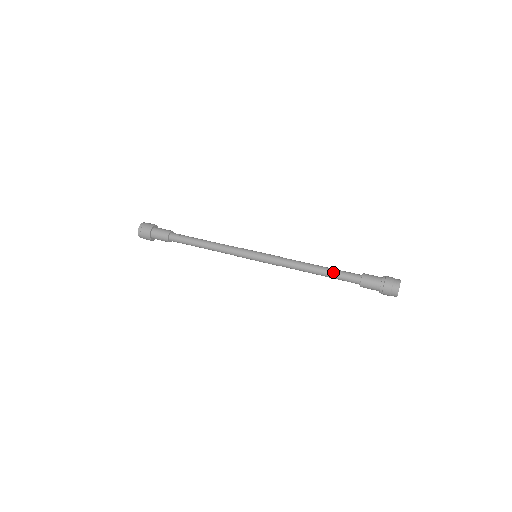
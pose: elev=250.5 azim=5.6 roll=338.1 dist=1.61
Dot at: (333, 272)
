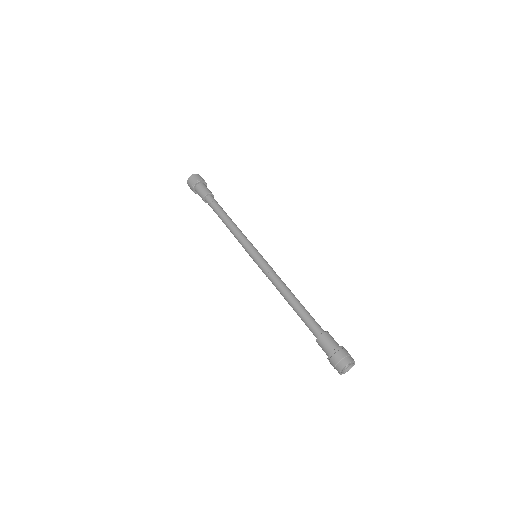
Dot at: (306, 310)
